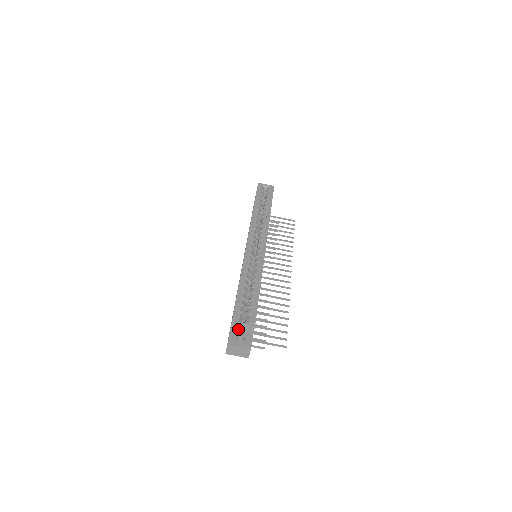
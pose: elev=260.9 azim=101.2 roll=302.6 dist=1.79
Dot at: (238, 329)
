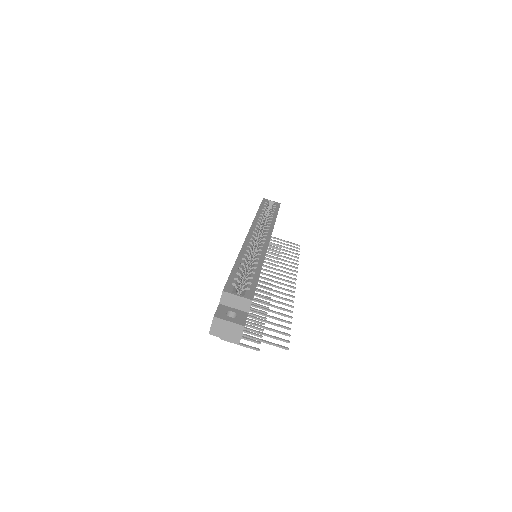
Dot at: (229, 304)
